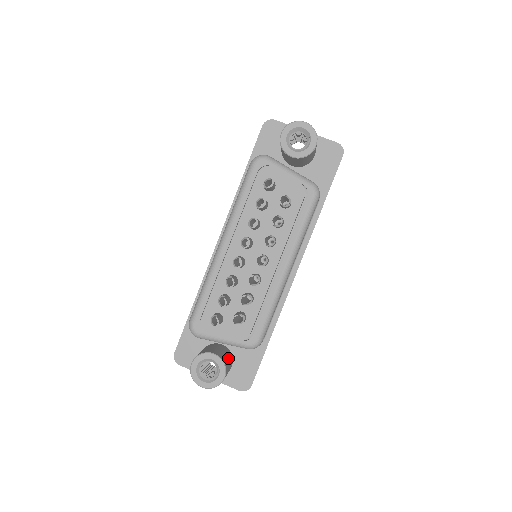
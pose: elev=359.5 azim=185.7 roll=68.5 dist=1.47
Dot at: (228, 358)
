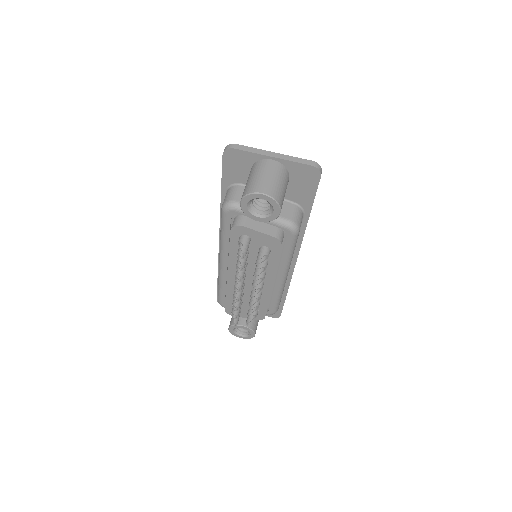
Dot at: occluded
